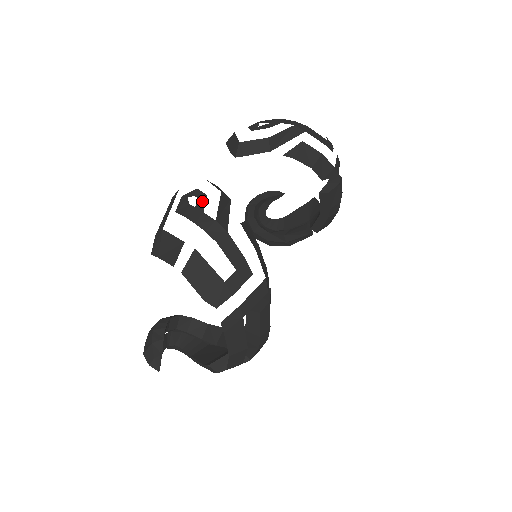
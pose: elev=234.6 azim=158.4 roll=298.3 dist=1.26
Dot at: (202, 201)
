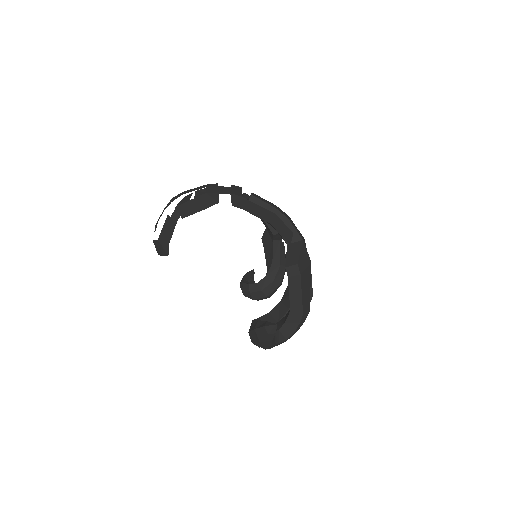
Dot at: occluded
